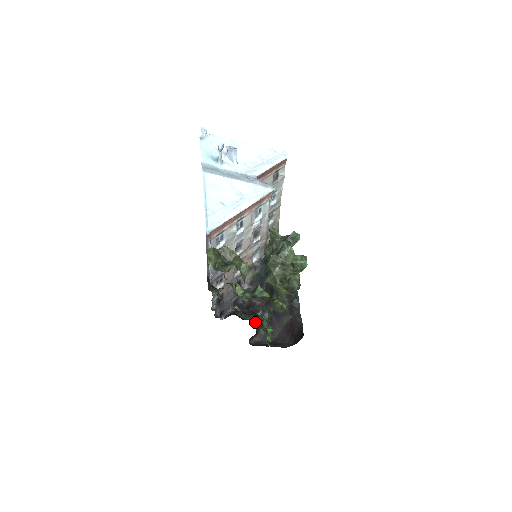
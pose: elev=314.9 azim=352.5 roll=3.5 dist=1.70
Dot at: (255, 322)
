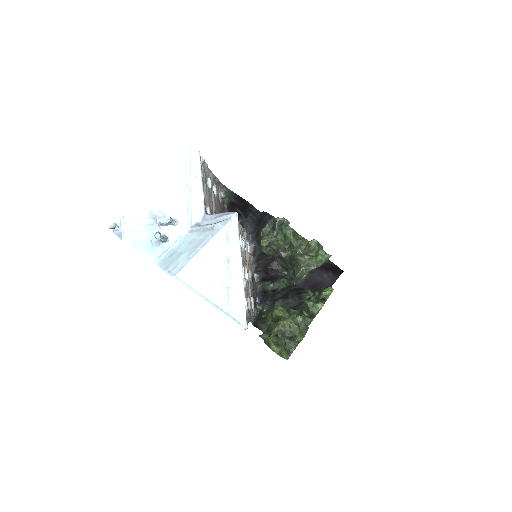
Dot at: (288, 283)
